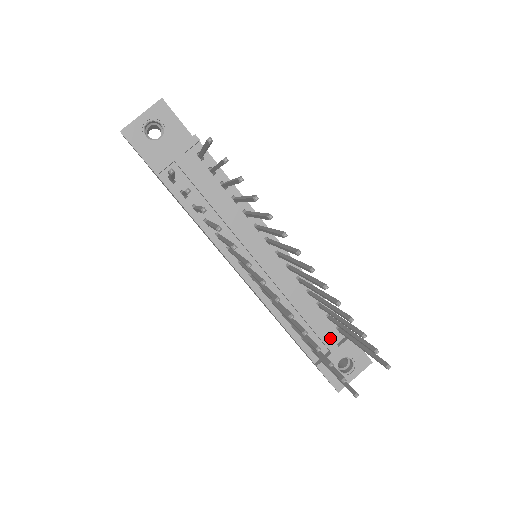
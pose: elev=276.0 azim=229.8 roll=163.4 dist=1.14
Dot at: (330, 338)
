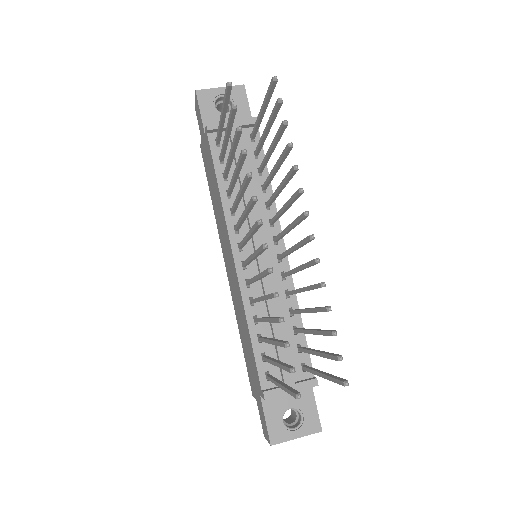
Dot at: occluded
